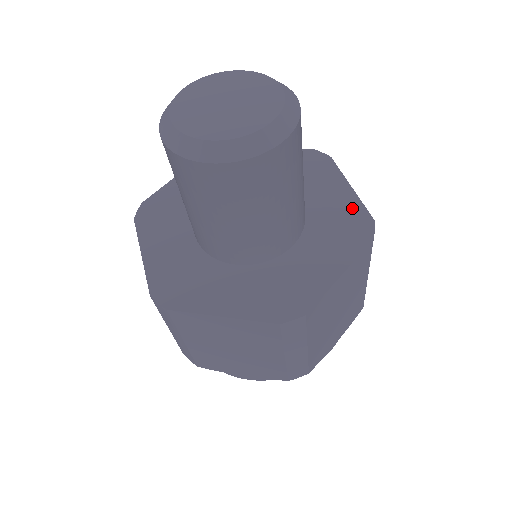
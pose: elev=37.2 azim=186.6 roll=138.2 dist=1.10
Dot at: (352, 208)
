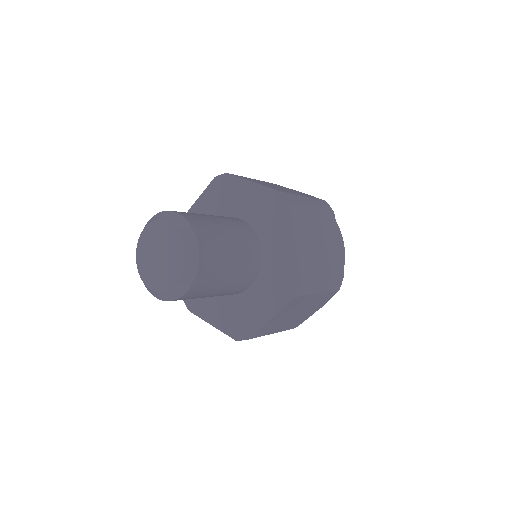
Dot at: (290, 264)
